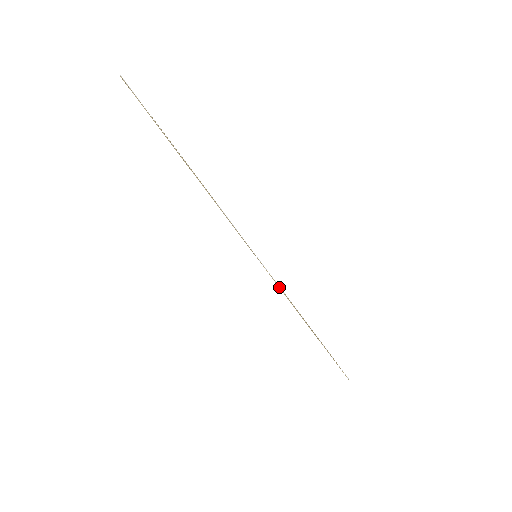
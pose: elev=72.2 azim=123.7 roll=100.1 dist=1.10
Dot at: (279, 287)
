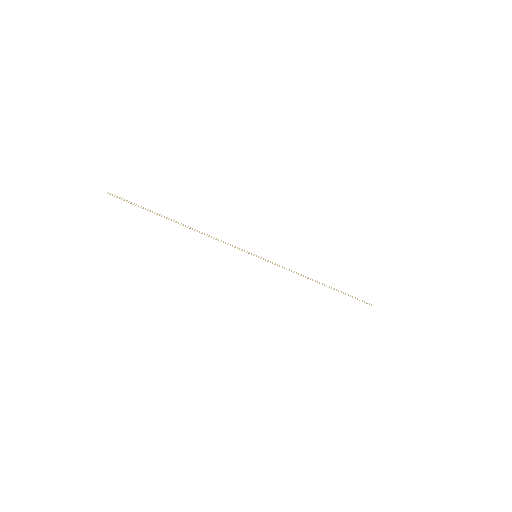
Dot at: occluded
